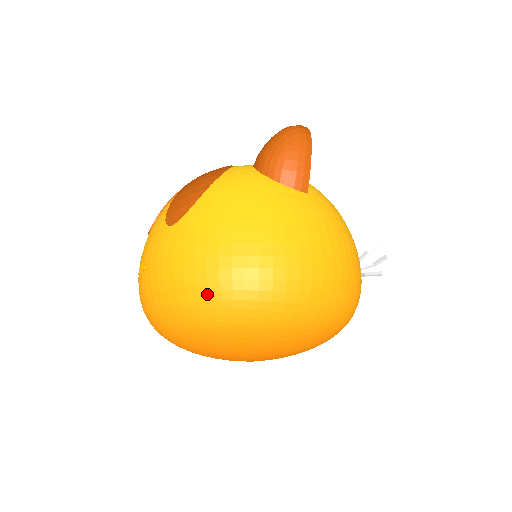
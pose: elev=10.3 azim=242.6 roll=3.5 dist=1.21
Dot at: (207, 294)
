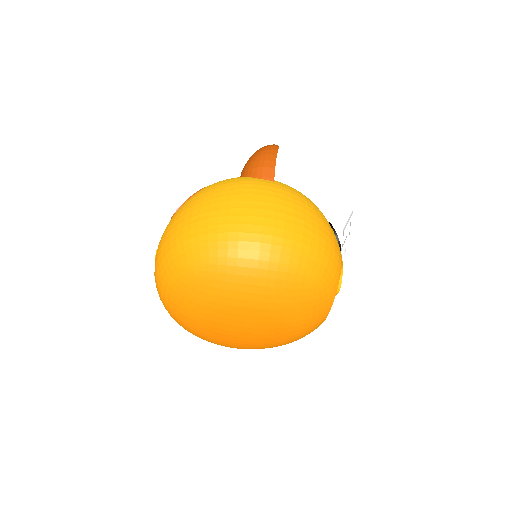
Dot at: (182, 244)
